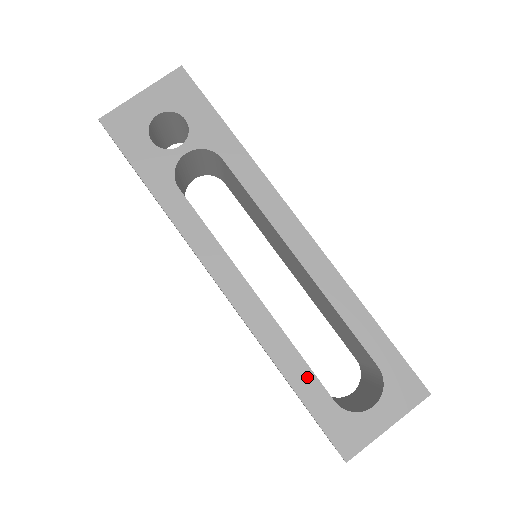
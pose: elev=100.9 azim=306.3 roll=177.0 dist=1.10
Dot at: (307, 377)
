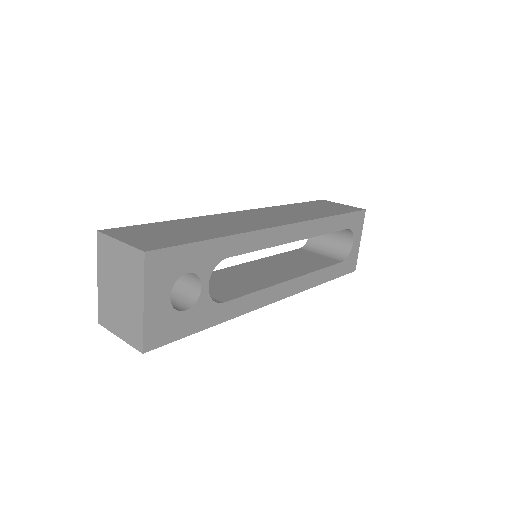
Dot at: (330, 271)
